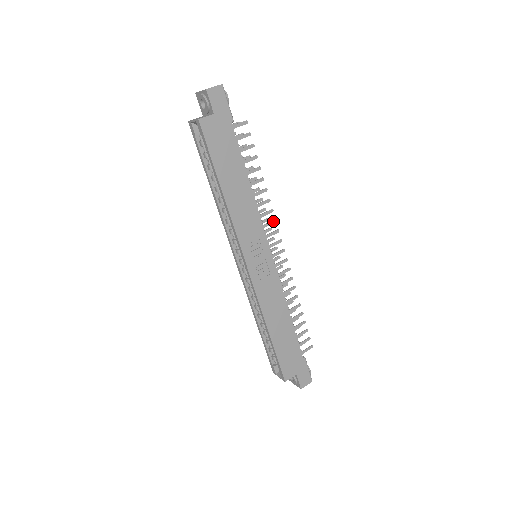
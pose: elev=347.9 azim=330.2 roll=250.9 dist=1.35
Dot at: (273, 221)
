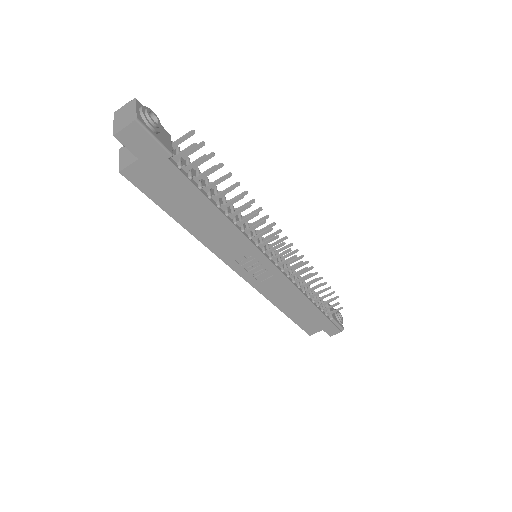
Dot at: (268, 230)
